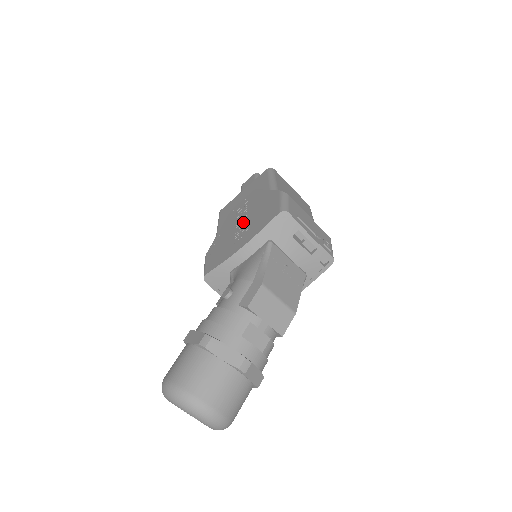
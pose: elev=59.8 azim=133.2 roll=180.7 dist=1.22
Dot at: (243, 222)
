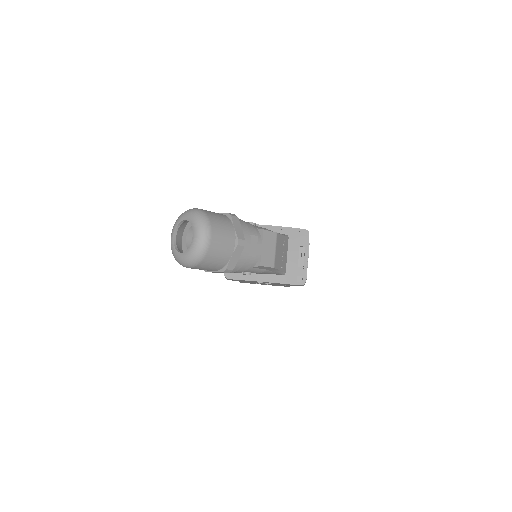
Dot at: occluded
